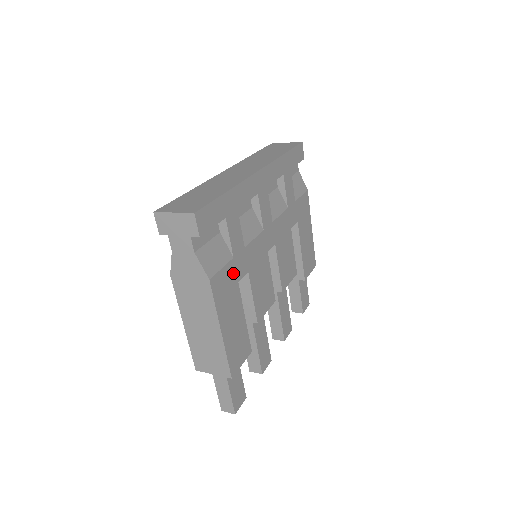
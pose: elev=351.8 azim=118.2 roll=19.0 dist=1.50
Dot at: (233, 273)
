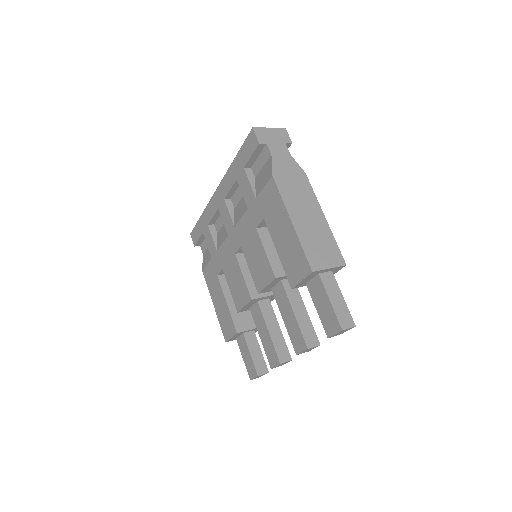
Dot at: occluded
